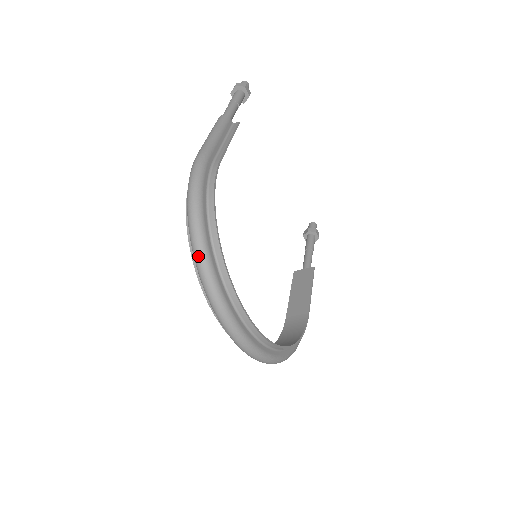
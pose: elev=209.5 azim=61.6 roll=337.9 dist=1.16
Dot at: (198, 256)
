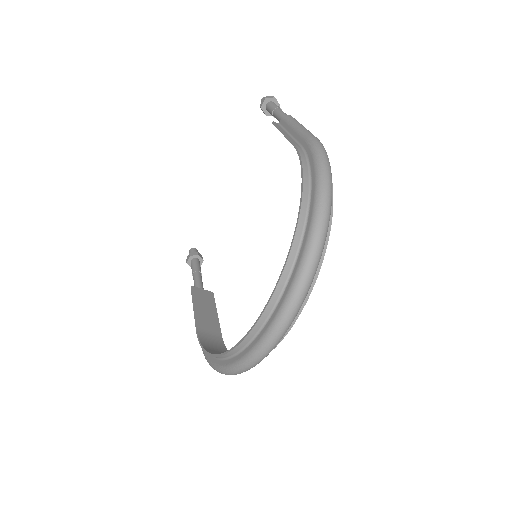
Dot at: (323, 230)
